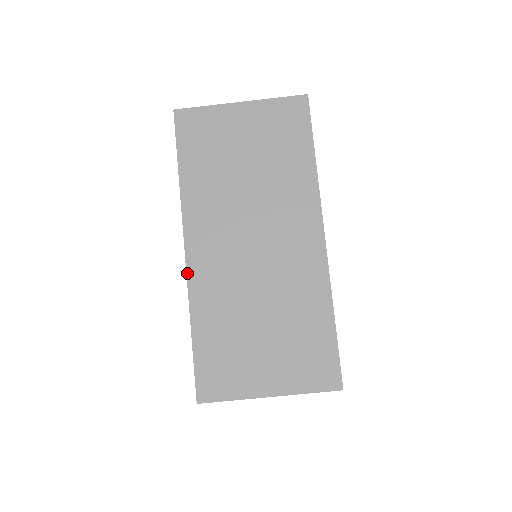
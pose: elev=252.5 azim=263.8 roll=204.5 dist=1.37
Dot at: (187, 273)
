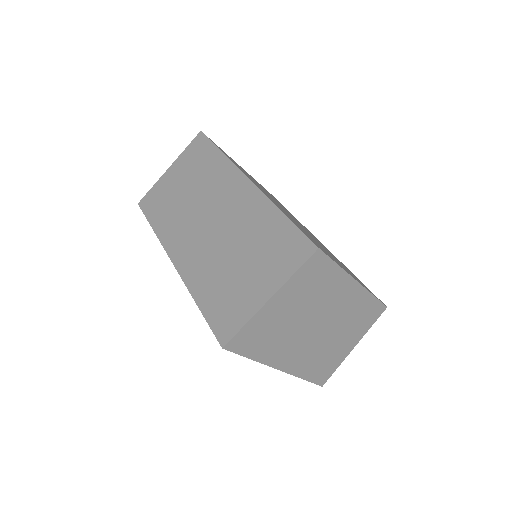
Dot at: (179, 273)
